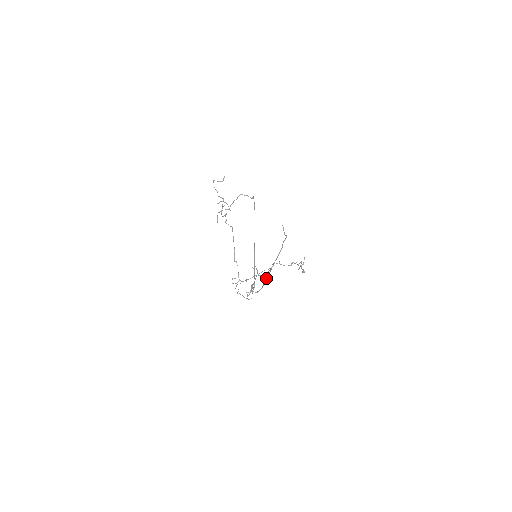
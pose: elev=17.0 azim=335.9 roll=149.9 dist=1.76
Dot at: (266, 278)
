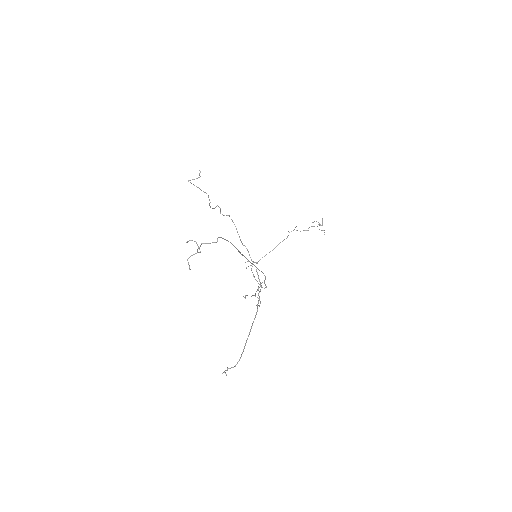
Dot at: occluded
